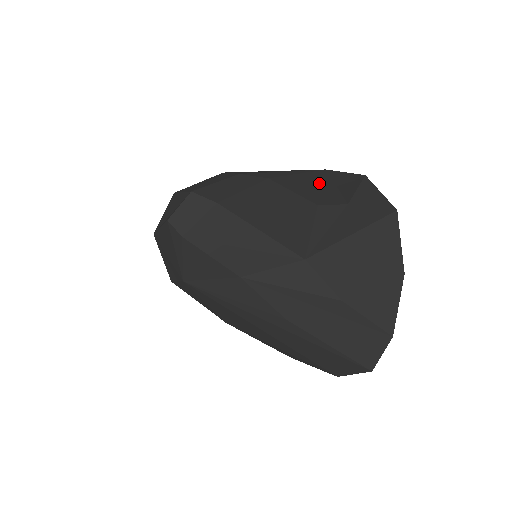
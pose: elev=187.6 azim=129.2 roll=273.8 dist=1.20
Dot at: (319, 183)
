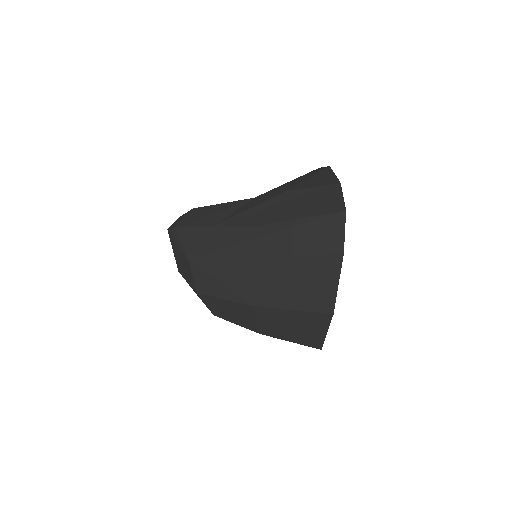
Dot at: occluded
